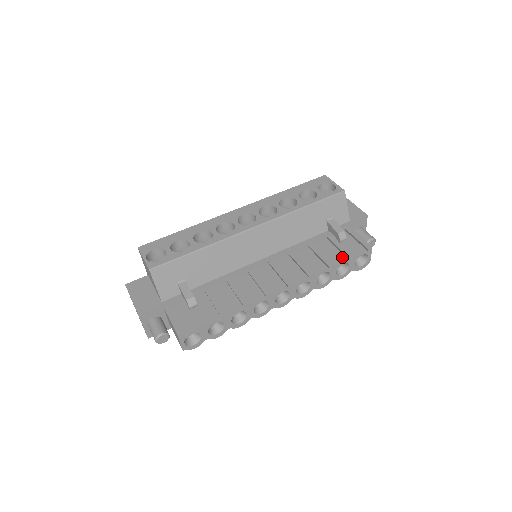
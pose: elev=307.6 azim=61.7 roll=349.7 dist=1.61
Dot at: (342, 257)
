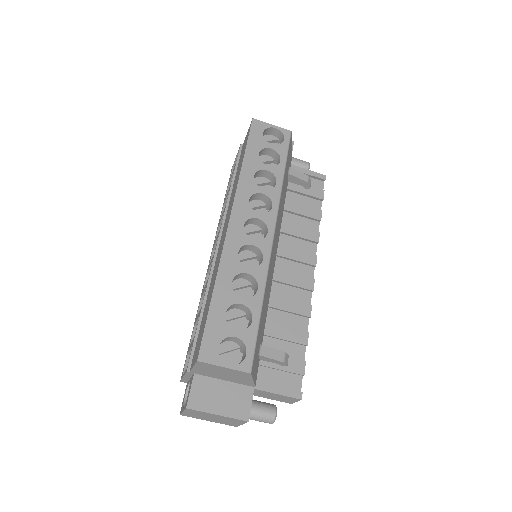
Dot at: (315, 202)
